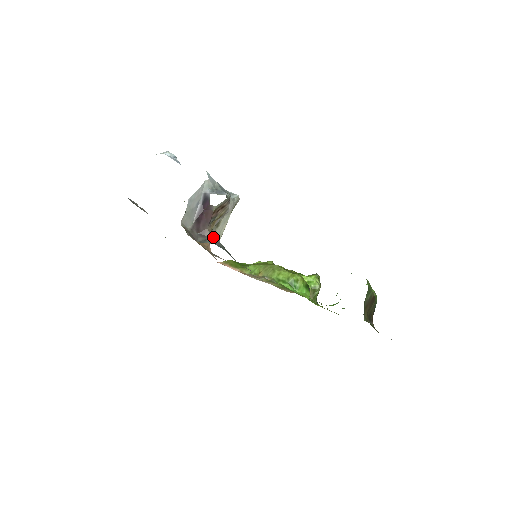
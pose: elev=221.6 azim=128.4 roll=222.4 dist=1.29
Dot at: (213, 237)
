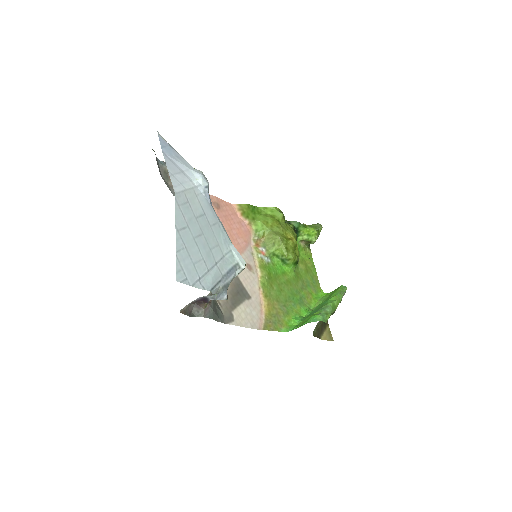
Dot at: (207, 307)
